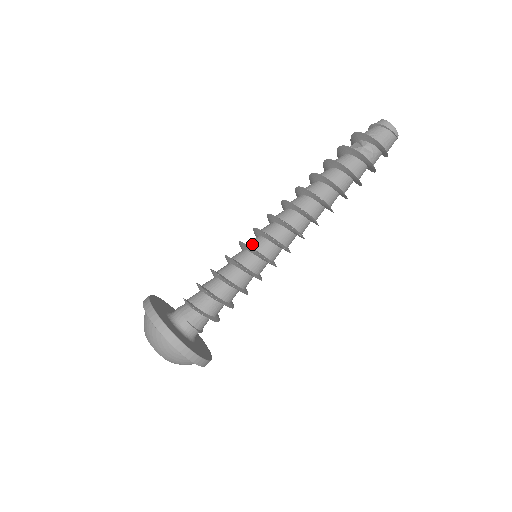
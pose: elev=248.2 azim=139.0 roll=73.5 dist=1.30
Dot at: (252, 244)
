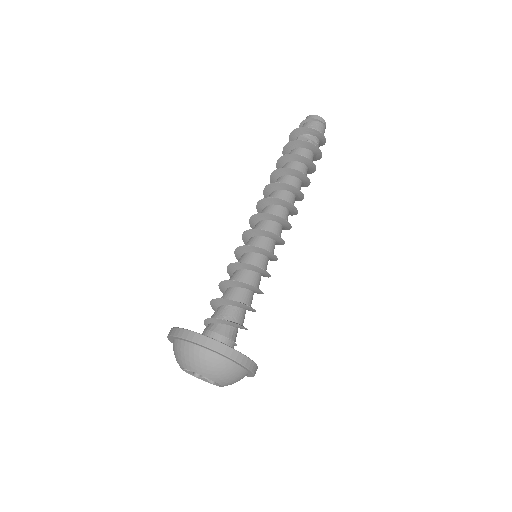
Dot at: (257, 245)
